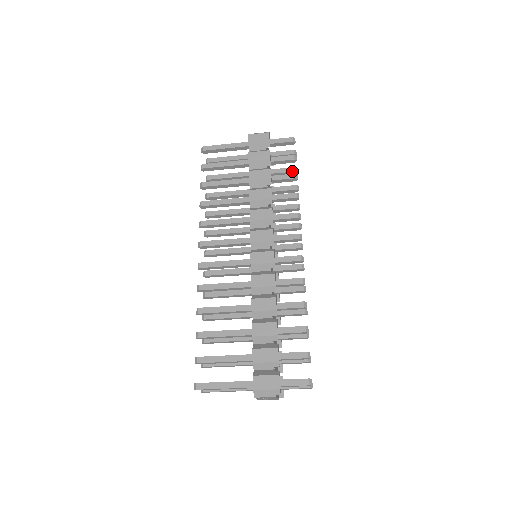
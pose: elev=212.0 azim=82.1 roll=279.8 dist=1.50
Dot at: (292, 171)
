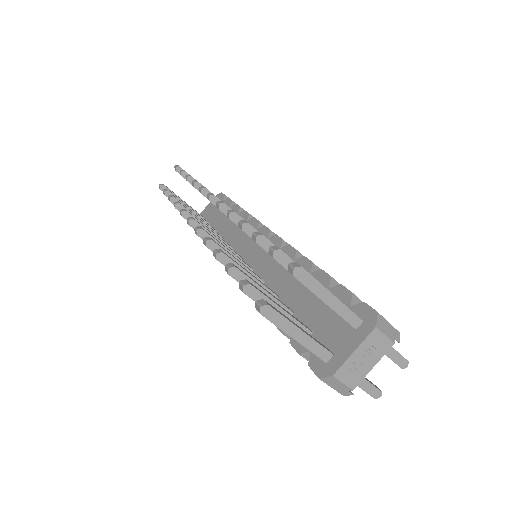
Dot at: occluded
